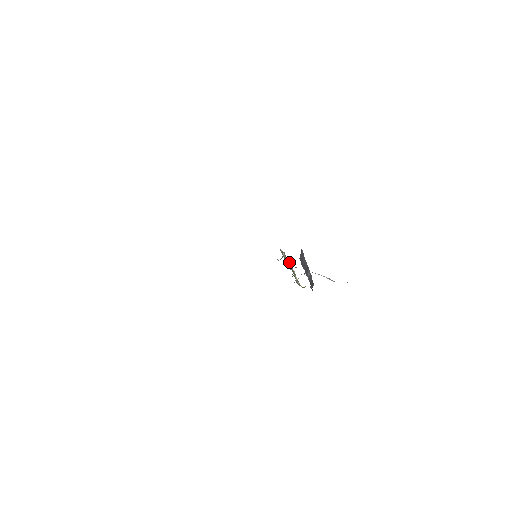
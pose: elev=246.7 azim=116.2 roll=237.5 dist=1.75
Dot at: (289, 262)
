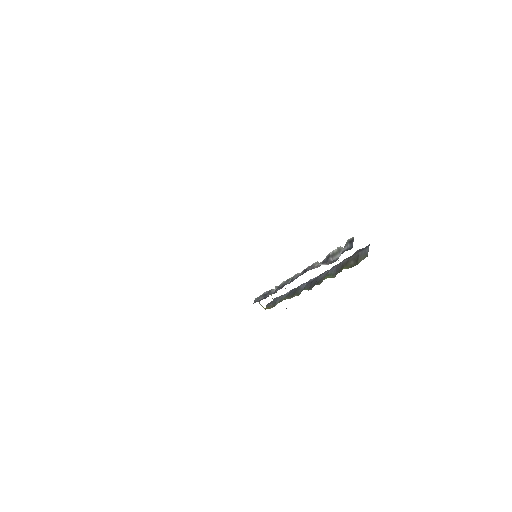
Dot at: occluded
